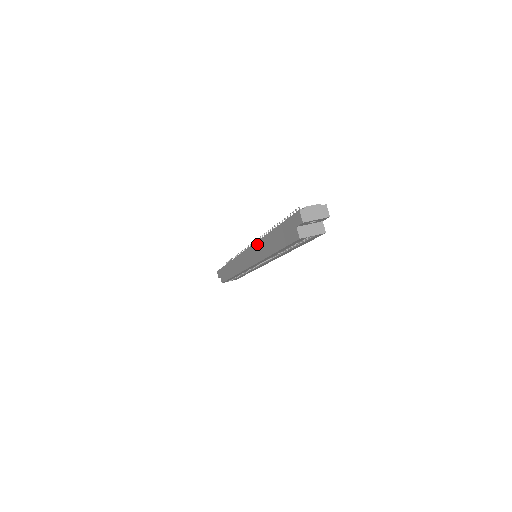
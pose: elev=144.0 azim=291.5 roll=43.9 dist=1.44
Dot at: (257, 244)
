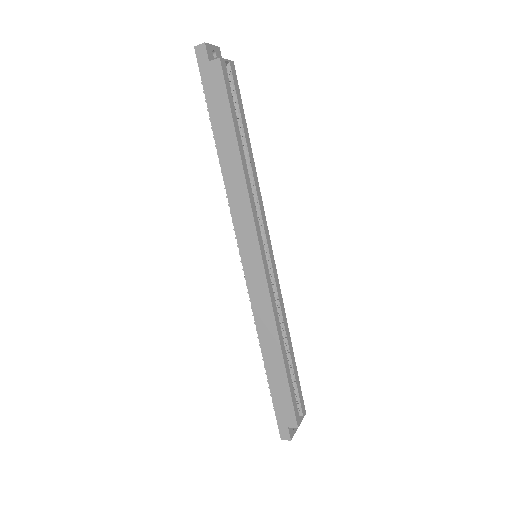
Dot at: (230, 200)
